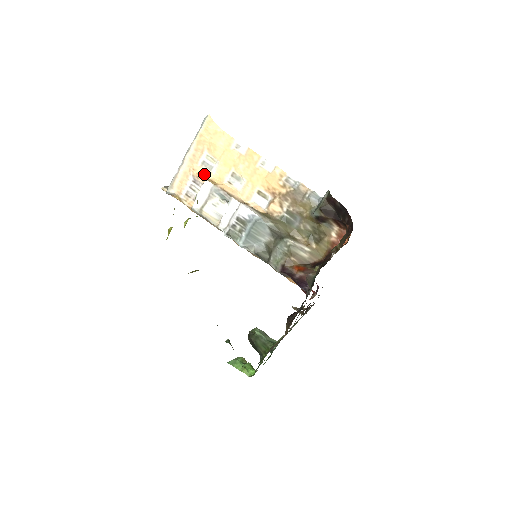
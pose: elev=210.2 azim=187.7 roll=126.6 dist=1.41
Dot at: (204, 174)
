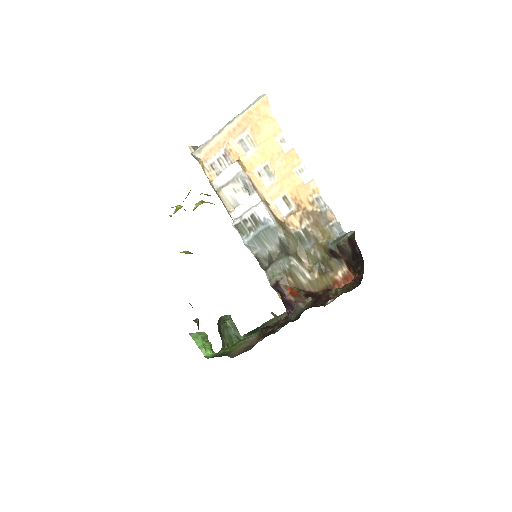
Dot at: (237, 153)
